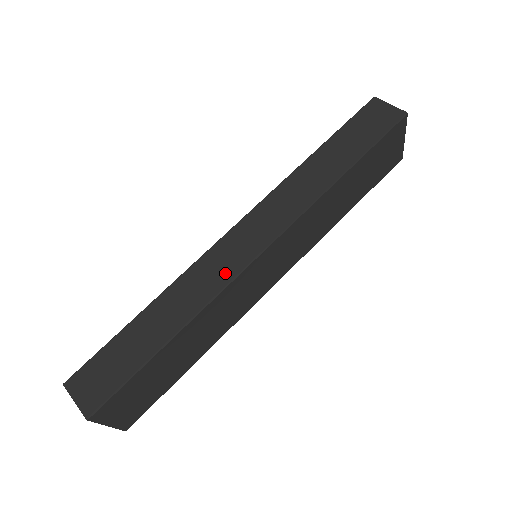
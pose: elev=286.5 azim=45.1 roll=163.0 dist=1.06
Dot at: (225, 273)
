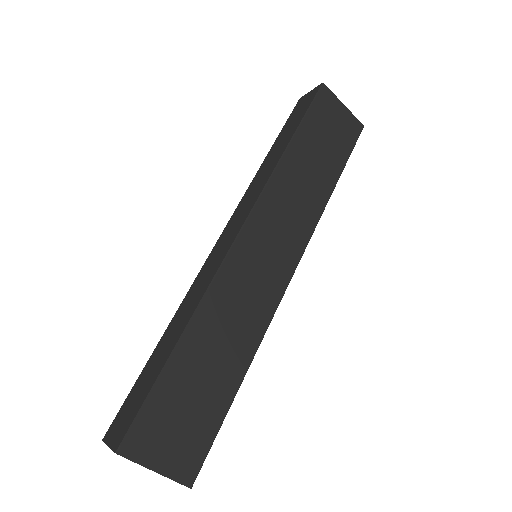
Dot at: (214, 267)
